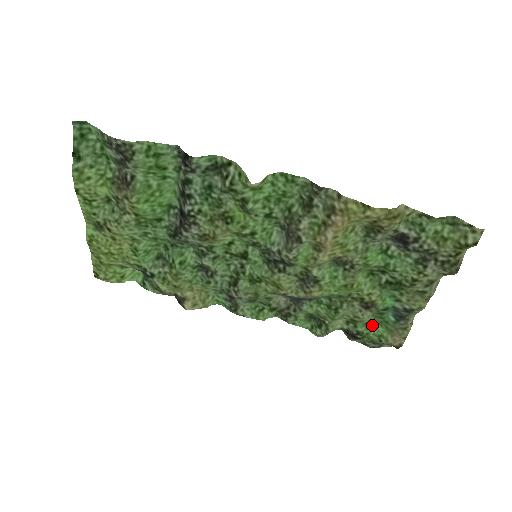
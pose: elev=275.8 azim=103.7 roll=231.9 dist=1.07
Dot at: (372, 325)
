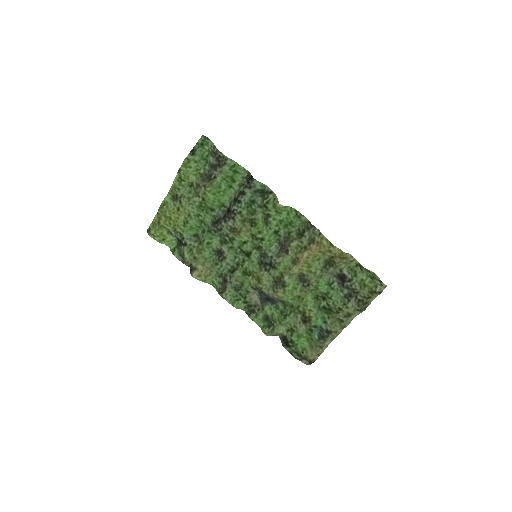
Dot at: (302, 339)
